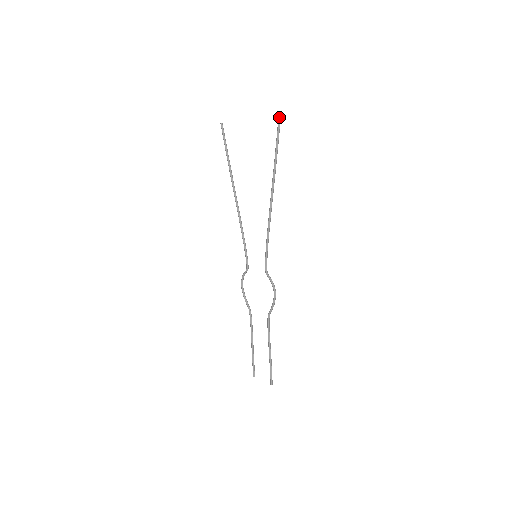
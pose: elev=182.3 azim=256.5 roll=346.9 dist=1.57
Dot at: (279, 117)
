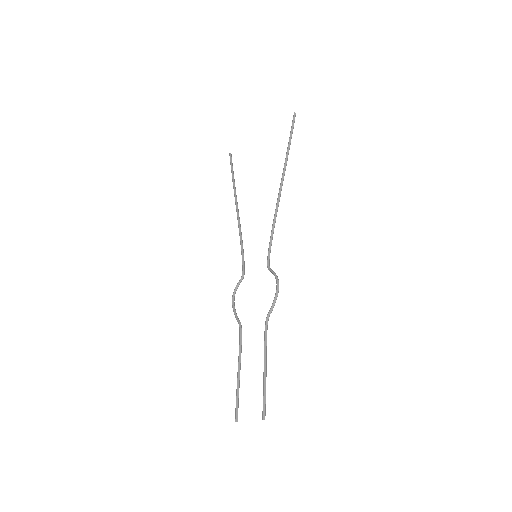
Dot at: (294, 117)
